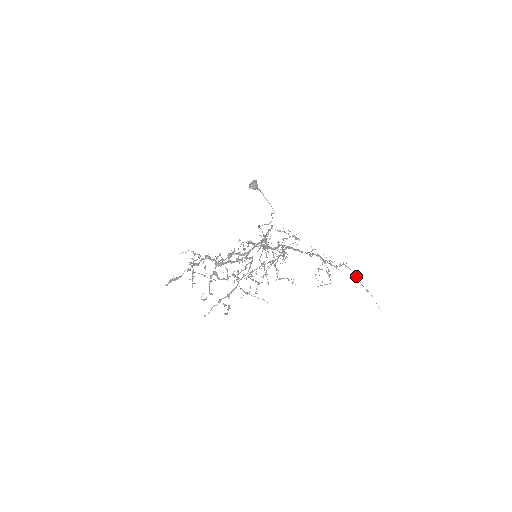
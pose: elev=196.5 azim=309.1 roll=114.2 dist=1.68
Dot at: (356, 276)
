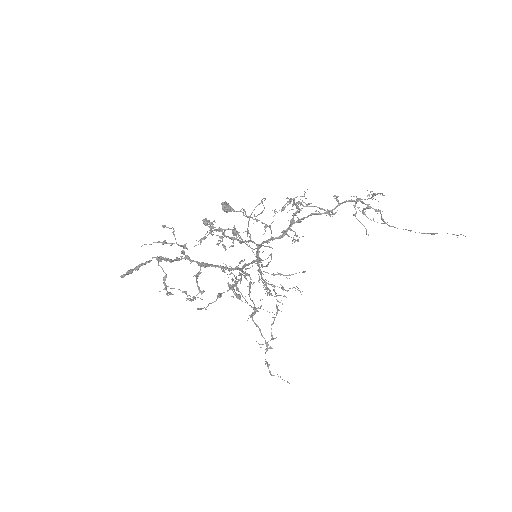
Dot at: (406, 229)
